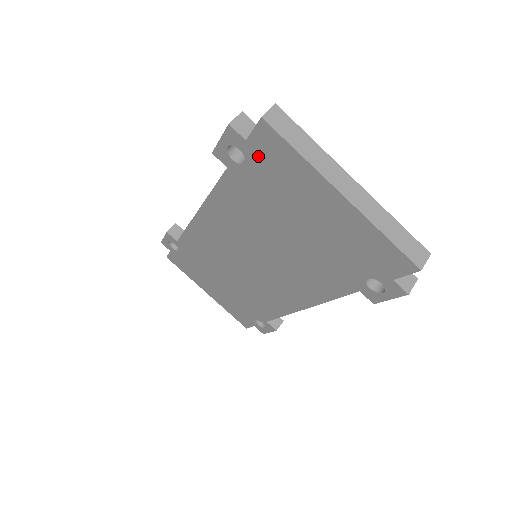
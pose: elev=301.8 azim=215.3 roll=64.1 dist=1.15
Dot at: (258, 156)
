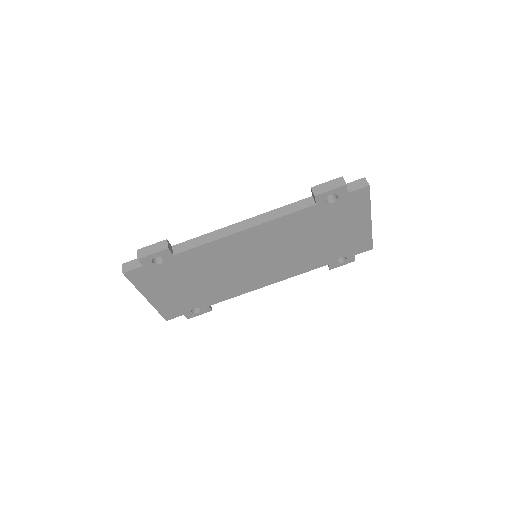
Dot at: (346, 201)
